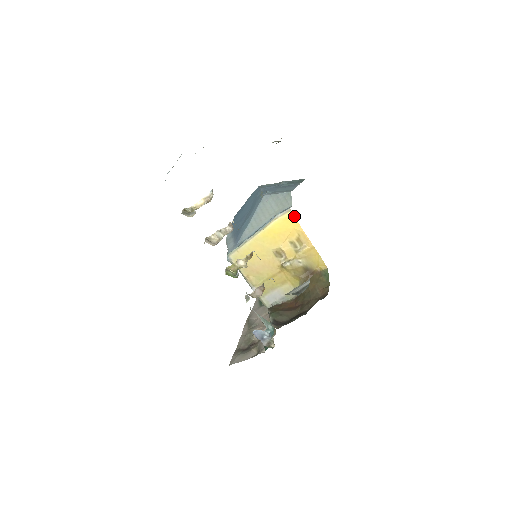
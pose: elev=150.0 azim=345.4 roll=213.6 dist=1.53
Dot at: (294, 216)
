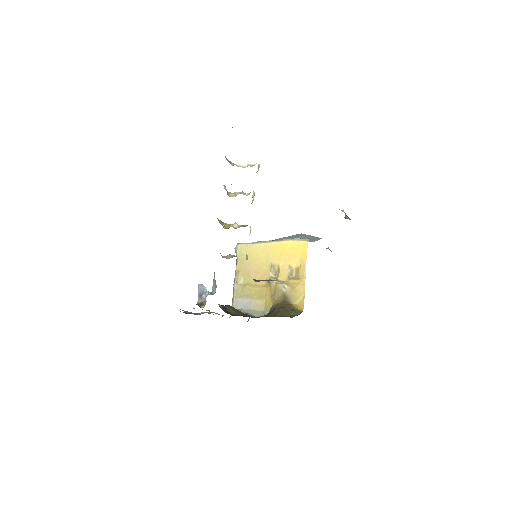
Dot at: (307, 246)
